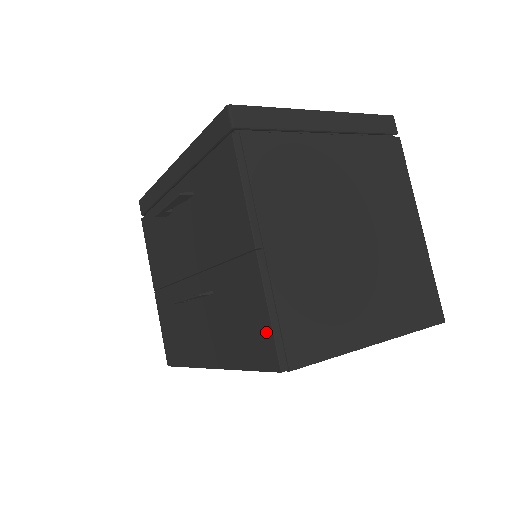
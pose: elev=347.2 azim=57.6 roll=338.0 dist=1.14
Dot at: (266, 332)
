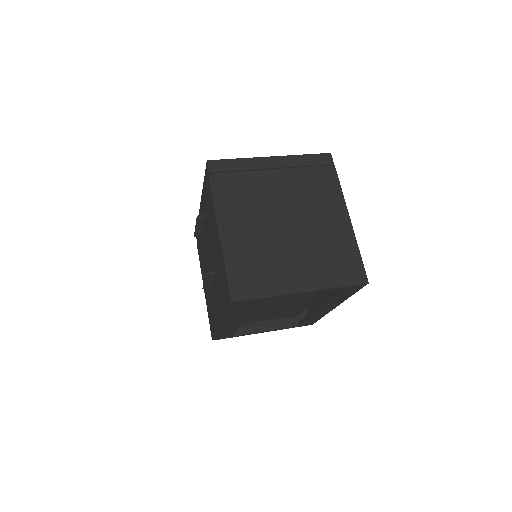
Dot at: (226, 281)
